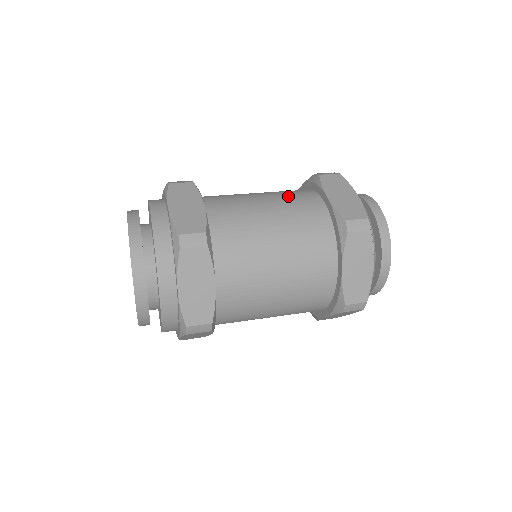
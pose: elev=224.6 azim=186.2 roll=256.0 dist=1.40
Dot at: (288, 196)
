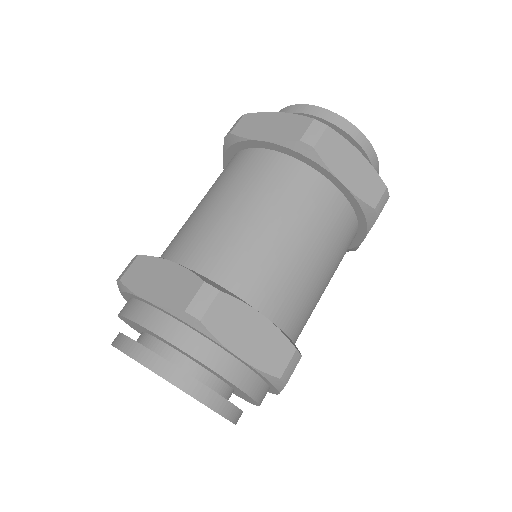
Dot at: (227, 177)
